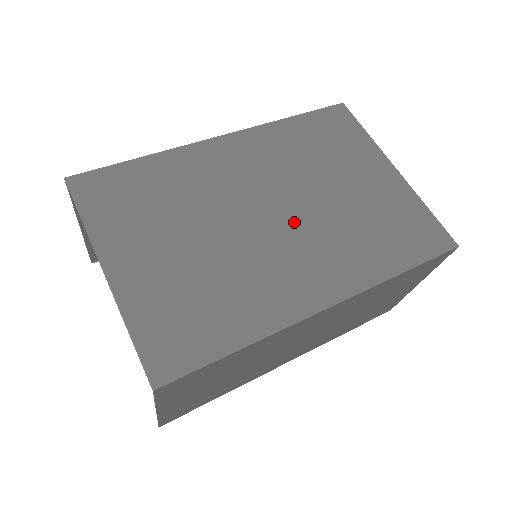
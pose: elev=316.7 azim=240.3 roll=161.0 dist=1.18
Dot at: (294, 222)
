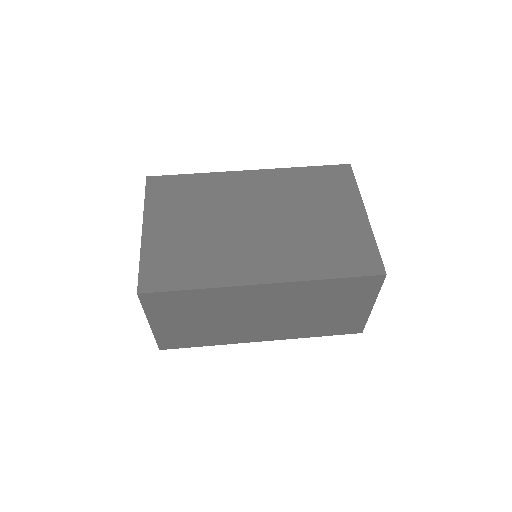
Dot at: (269, 230)
